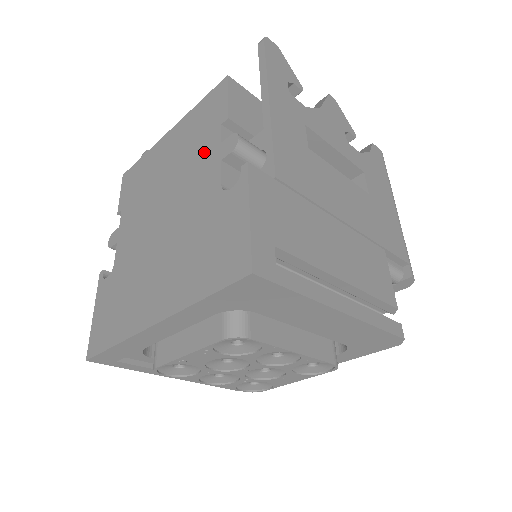
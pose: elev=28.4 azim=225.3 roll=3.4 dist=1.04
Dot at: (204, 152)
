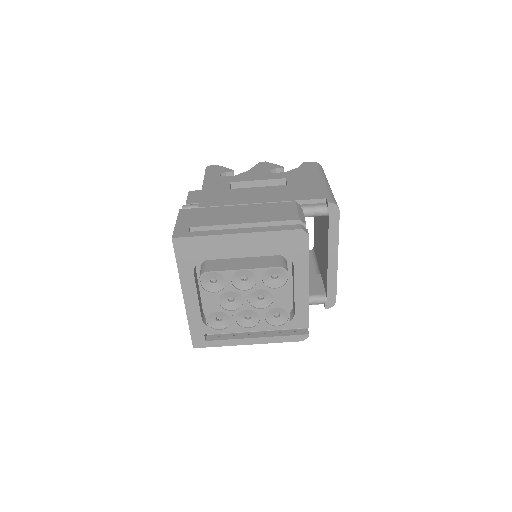
Dot at: occluded
